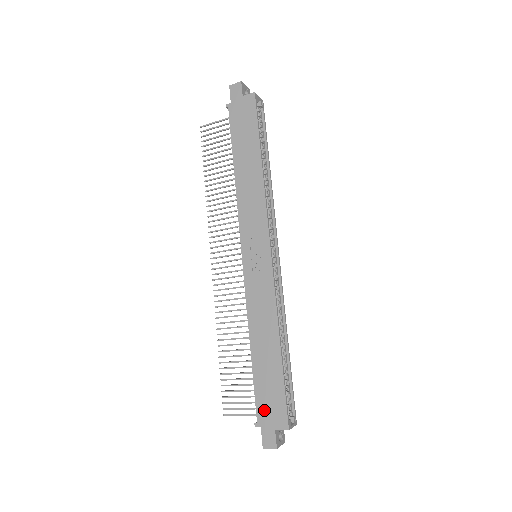
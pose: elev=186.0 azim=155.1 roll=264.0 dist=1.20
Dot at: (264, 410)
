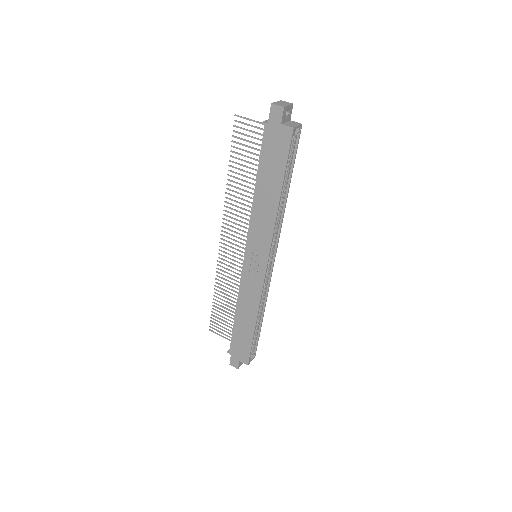
Dot at: (235, 349)
